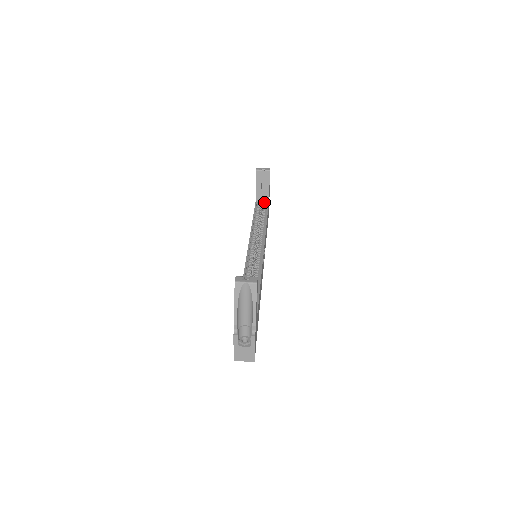
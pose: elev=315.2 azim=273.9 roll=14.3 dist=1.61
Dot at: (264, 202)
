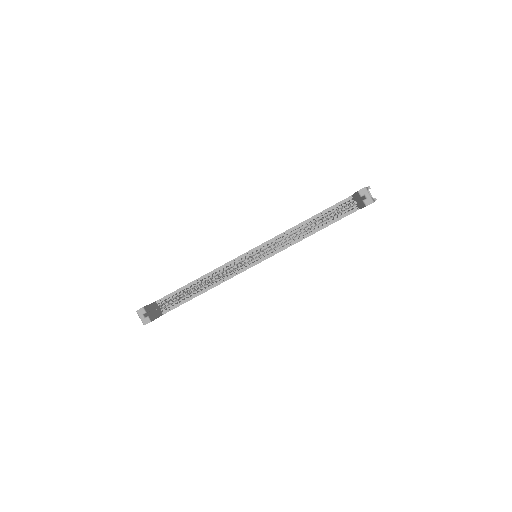
Dot at: occluded
